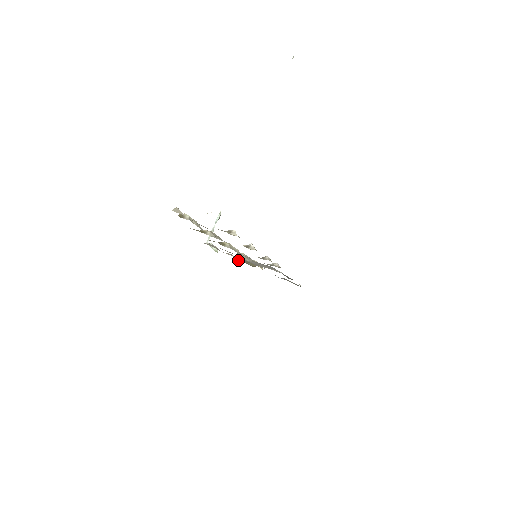
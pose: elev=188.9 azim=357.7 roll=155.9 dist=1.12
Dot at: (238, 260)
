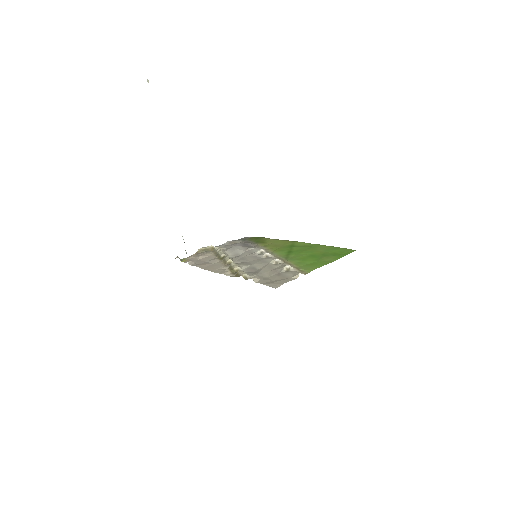
Dot at: (196, 253)
